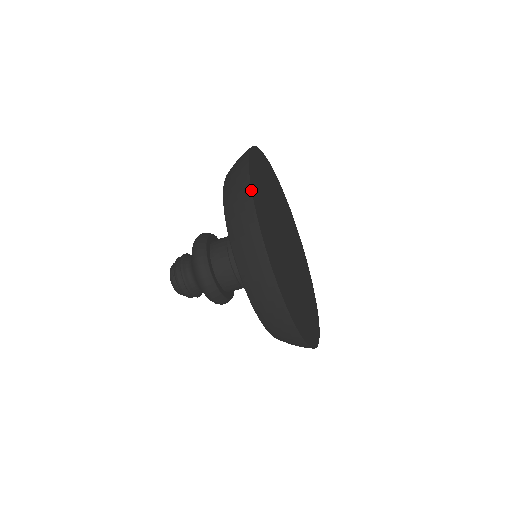
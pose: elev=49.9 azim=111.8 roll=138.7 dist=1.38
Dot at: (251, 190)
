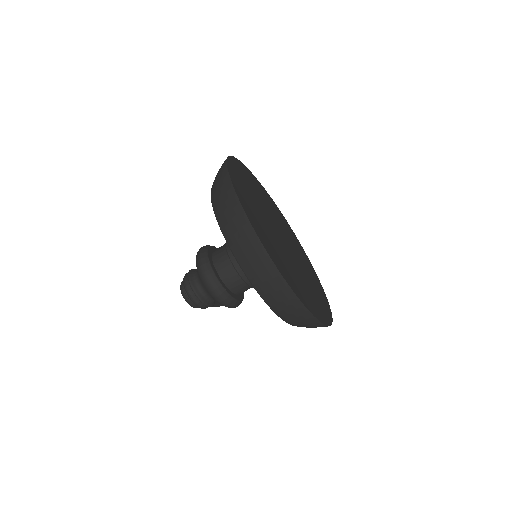
Dot at: (232, 185)
